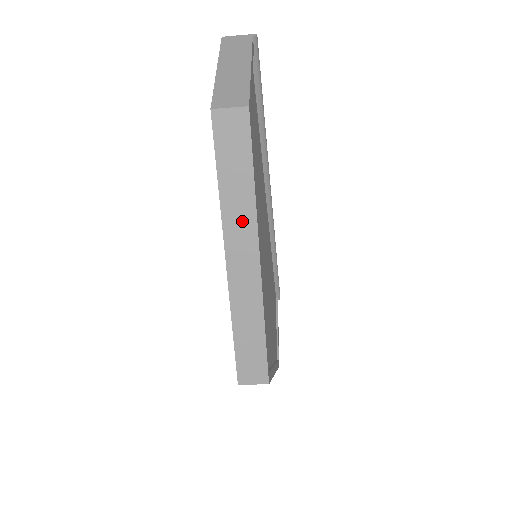
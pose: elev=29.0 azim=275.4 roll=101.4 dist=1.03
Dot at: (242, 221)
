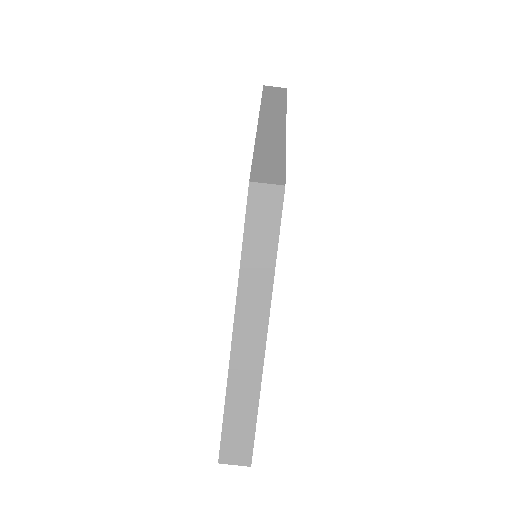
Dot at: (275, 113)
